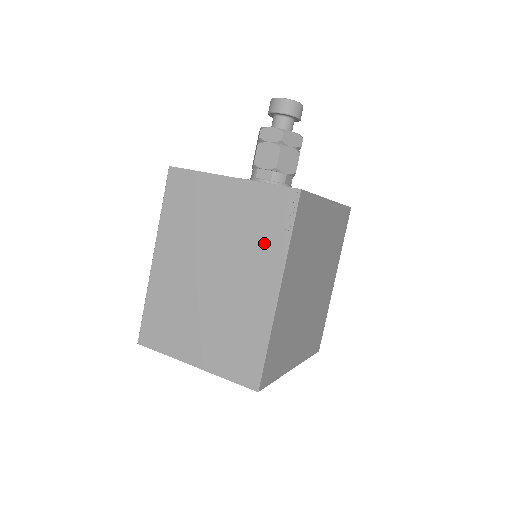
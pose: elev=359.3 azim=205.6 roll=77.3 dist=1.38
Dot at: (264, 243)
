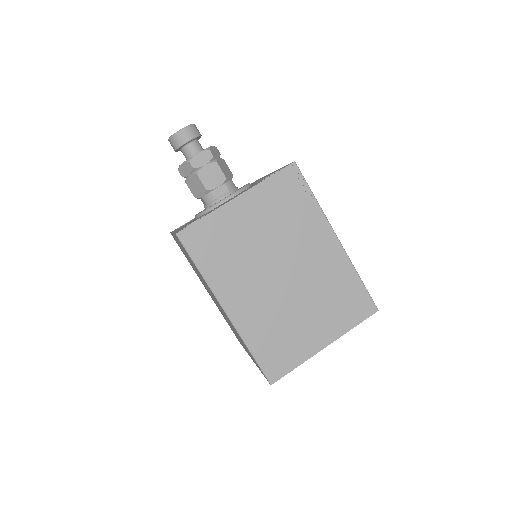
Dot at: (301, 217)
